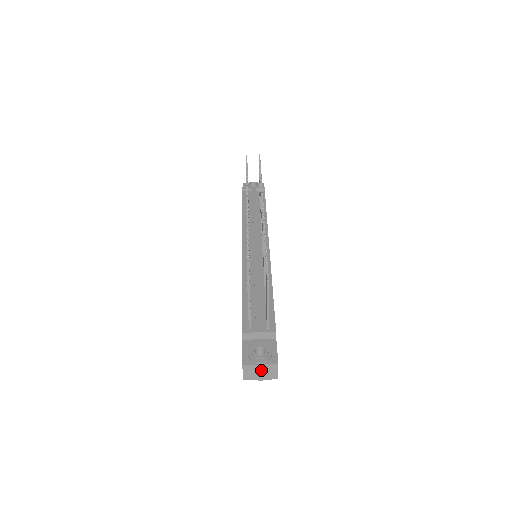
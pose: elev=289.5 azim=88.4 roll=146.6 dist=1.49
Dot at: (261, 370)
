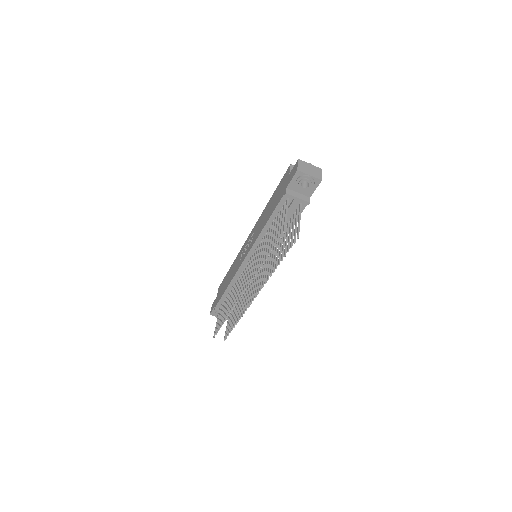
Dot at: occluded
